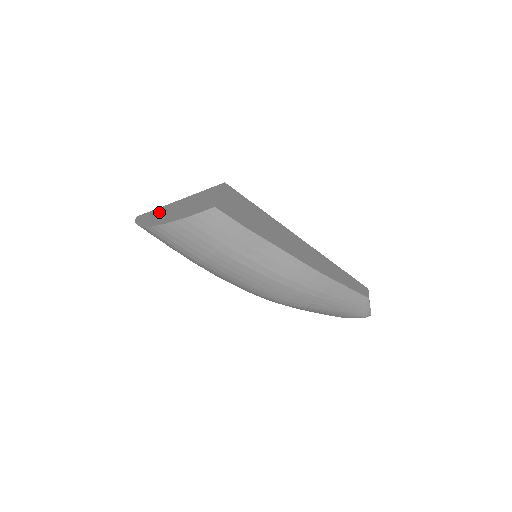
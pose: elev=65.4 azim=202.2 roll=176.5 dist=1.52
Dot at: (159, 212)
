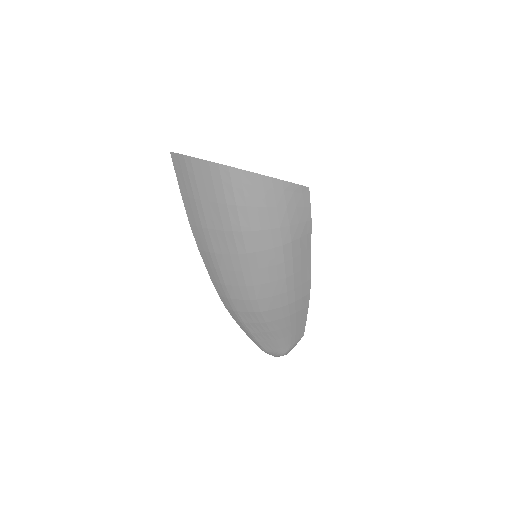
Dot at: occluded
